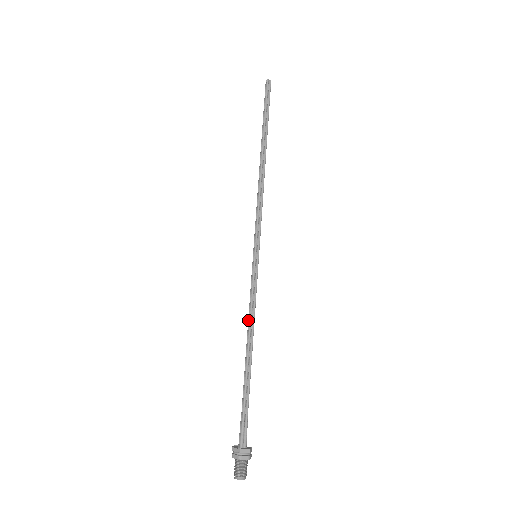
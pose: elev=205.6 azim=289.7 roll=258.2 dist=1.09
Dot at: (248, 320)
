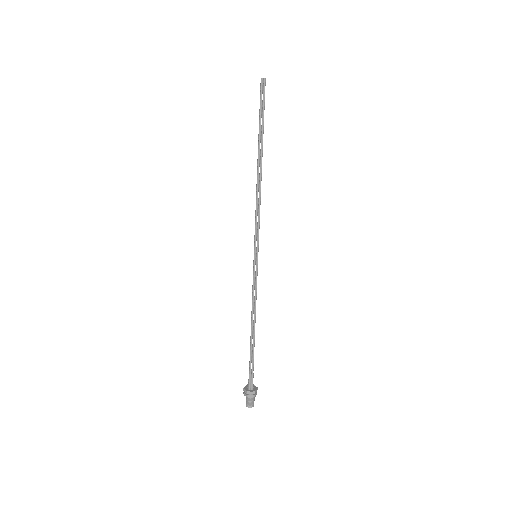
Dot at: occluded
